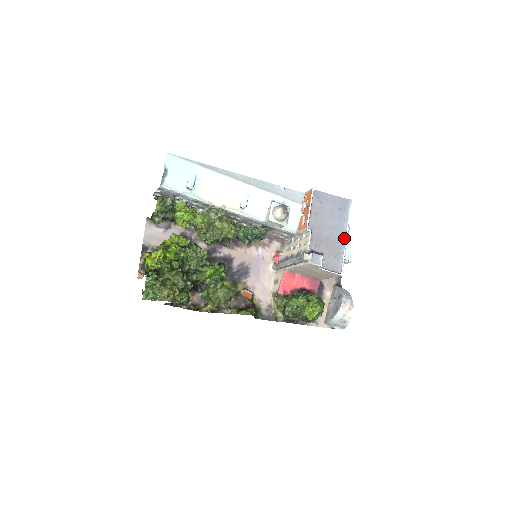
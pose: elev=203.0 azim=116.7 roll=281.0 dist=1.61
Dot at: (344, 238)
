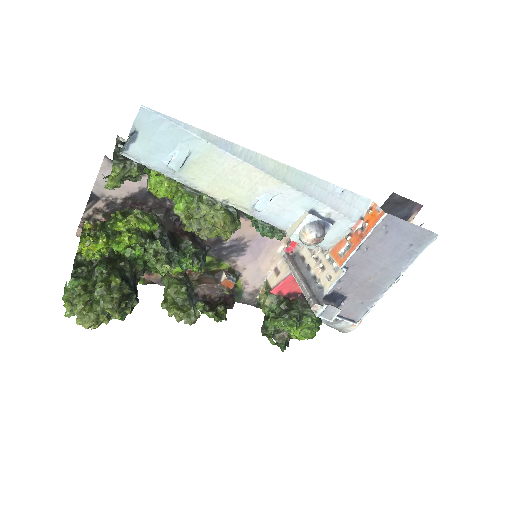
Dot at: (391, 283)
